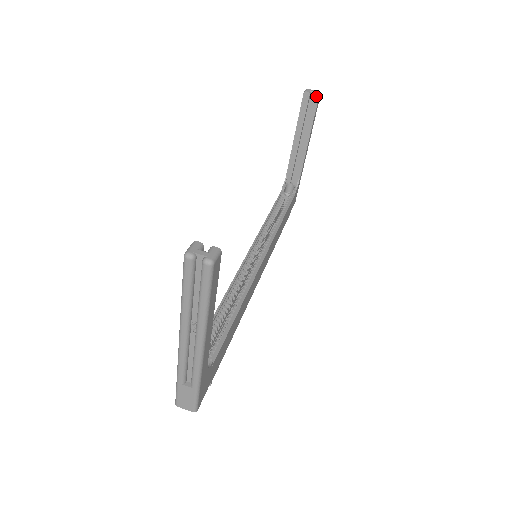
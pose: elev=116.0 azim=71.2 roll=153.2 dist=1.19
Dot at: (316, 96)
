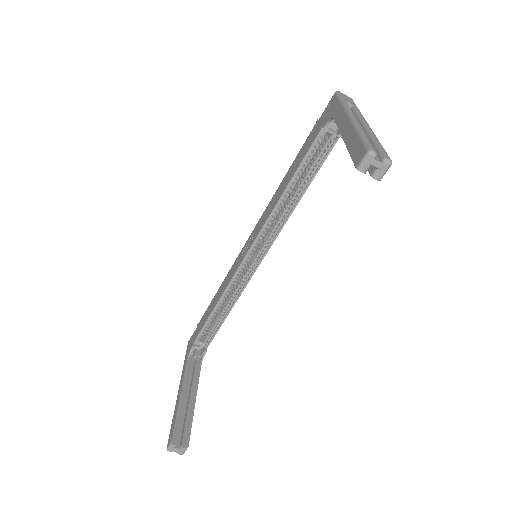
Dot at: (376, 178)
